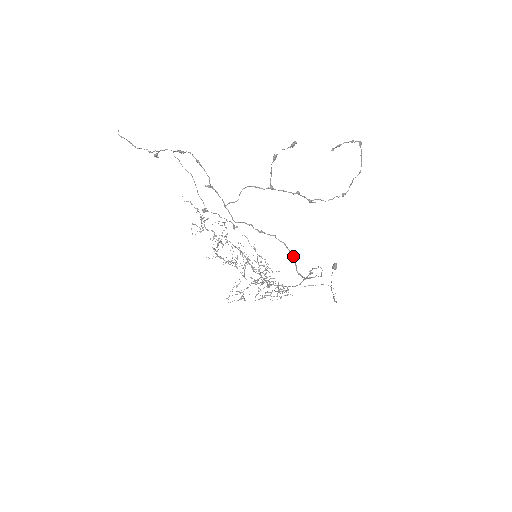
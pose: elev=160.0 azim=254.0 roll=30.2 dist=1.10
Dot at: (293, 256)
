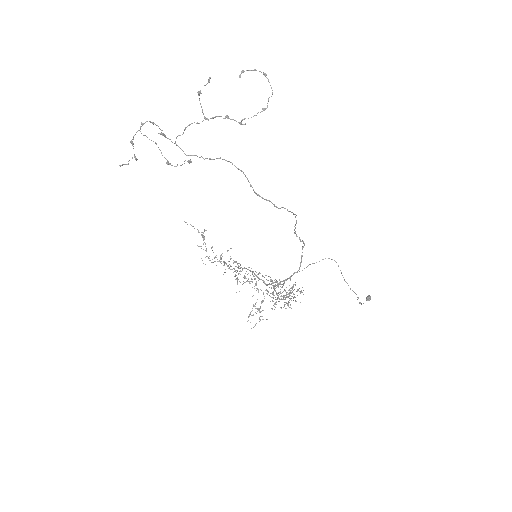
Dot at: occluded
